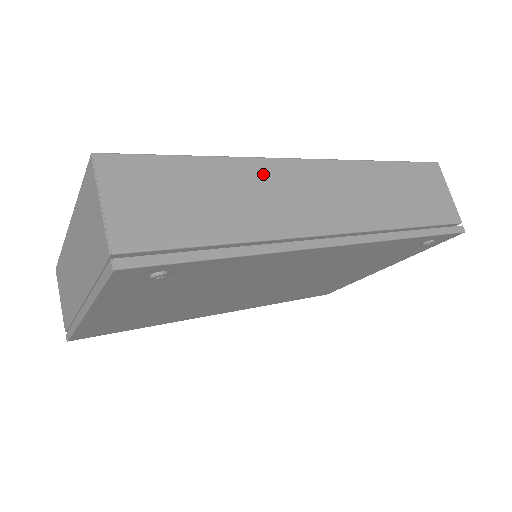
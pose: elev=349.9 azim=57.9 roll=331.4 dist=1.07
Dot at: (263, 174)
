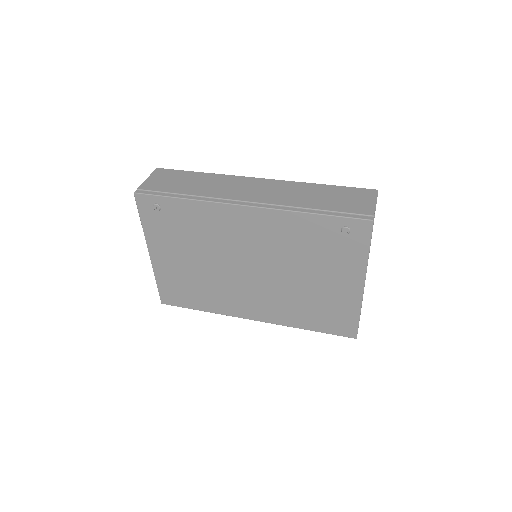
Dot at: (227, 180)
